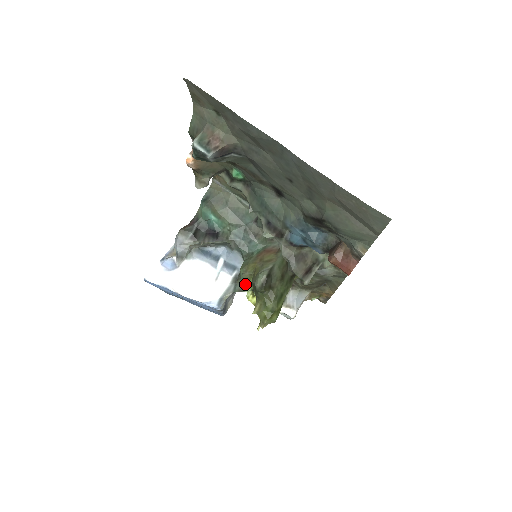
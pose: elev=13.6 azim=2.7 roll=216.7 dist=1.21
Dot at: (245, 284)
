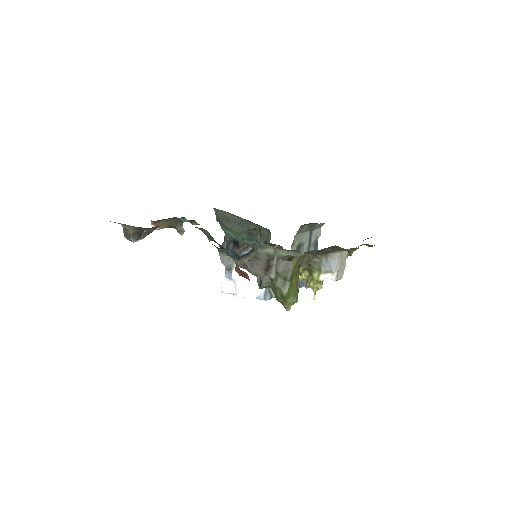
Dot at: occluded
